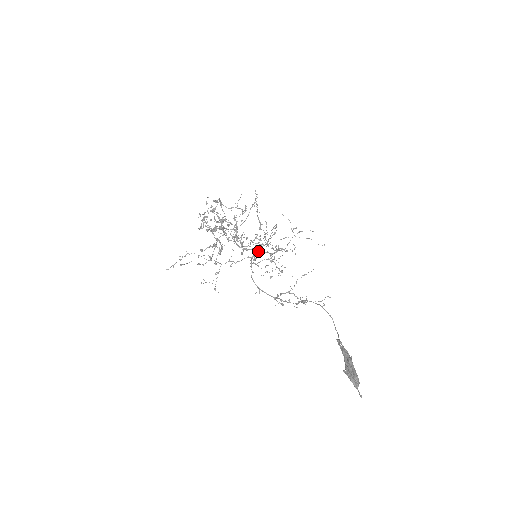
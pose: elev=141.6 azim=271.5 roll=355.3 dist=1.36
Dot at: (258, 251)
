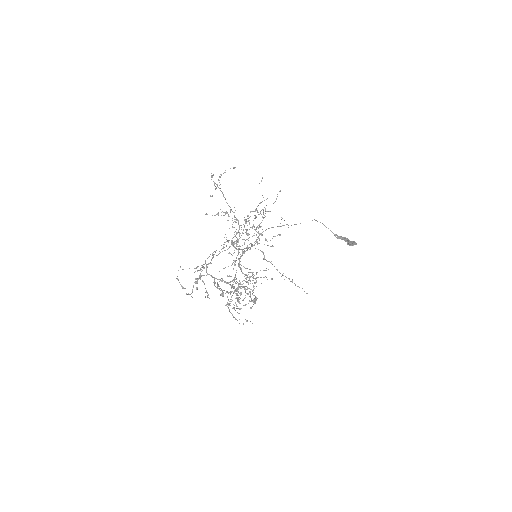
Dot at: occluded
